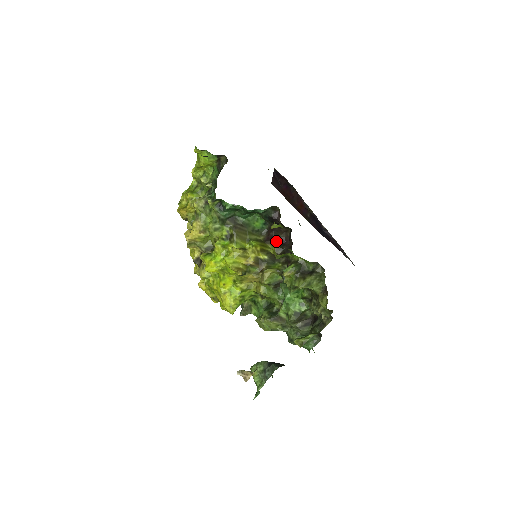
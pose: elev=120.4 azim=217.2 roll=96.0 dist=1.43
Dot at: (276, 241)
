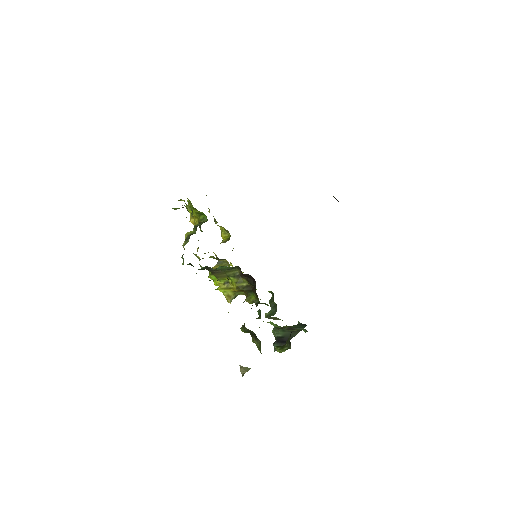
Dot at: (248, 278)
